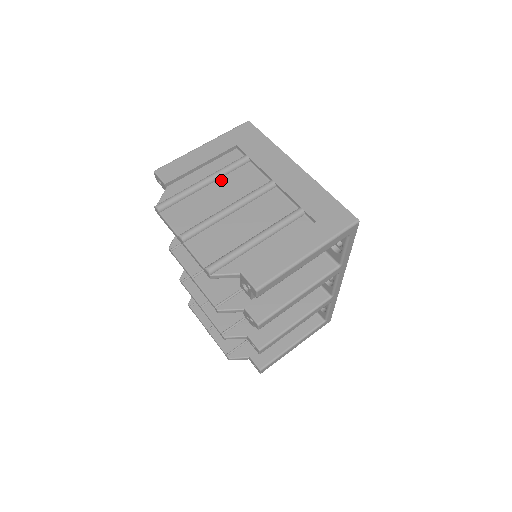
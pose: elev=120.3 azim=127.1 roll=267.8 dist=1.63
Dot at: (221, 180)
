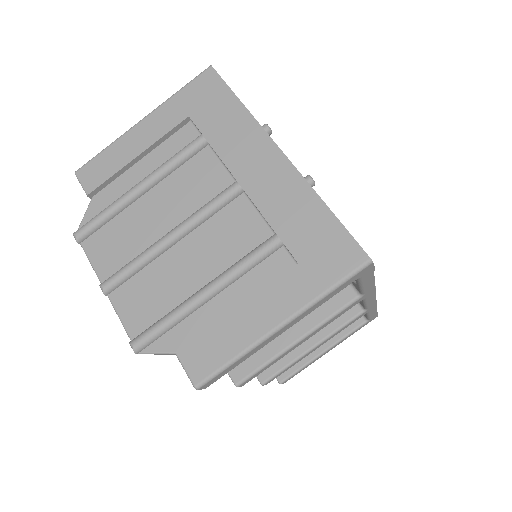
Dot at: (164, 182)
